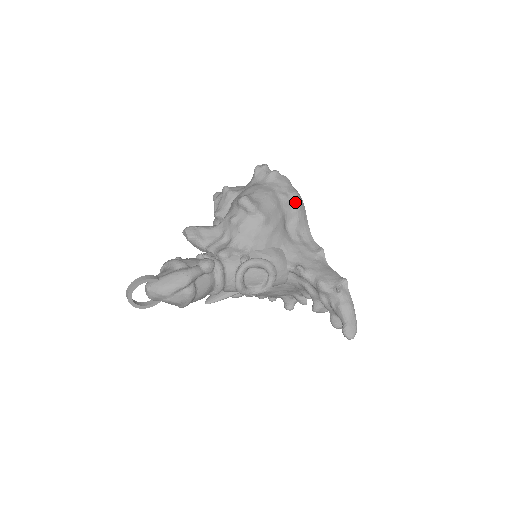
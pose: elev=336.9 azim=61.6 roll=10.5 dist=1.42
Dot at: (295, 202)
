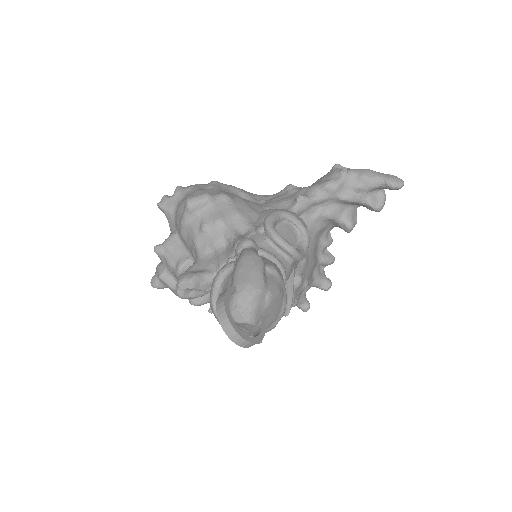
Dot at: (223, 186)
